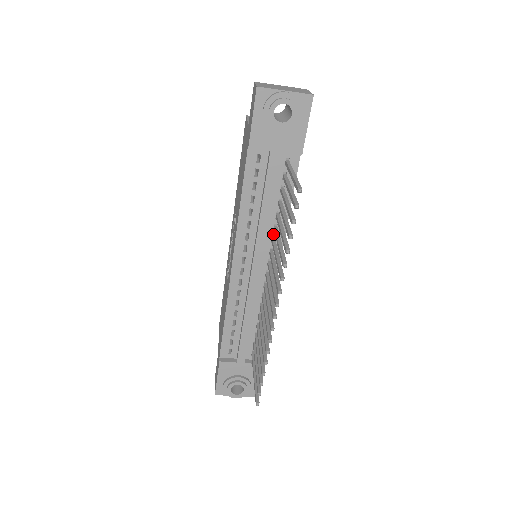
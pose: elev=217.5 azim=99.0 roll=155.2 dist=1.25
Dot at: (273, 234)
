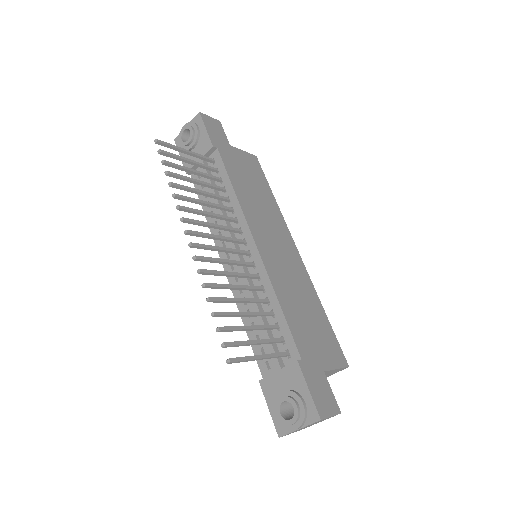
Dot at: (234, 217)
